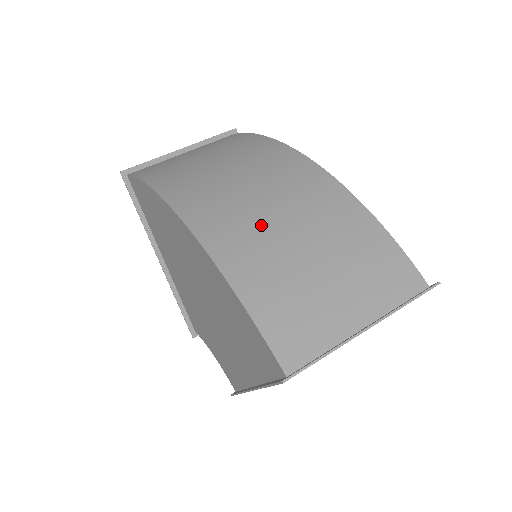
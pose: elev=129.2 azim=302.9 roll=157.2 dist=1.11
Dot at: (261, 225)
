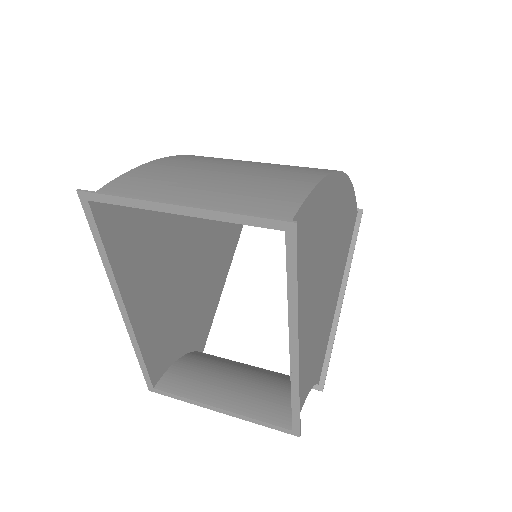
Dot at: (228, 161)
